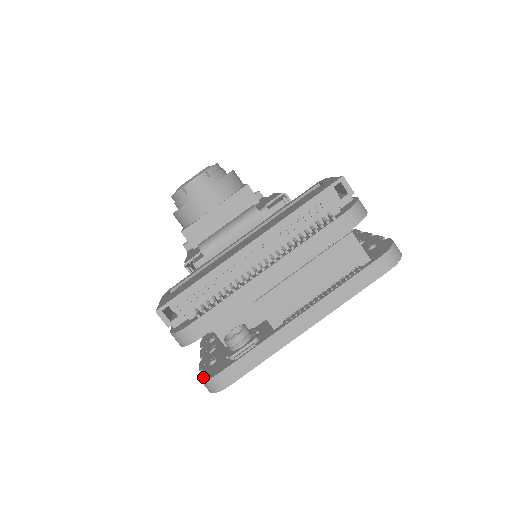
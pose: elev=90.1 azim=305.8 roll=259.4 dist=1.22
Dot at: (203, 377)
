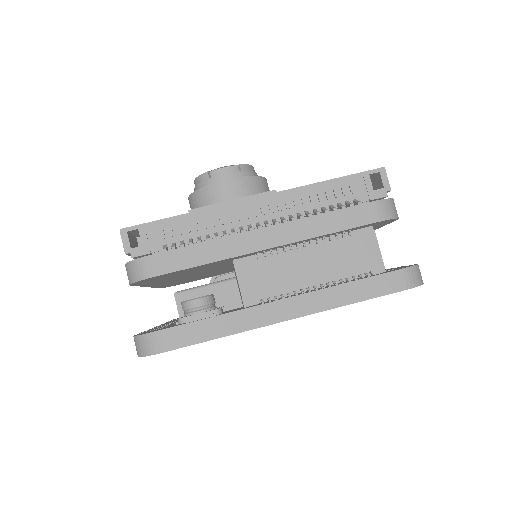
Dot at: (138, 334)
